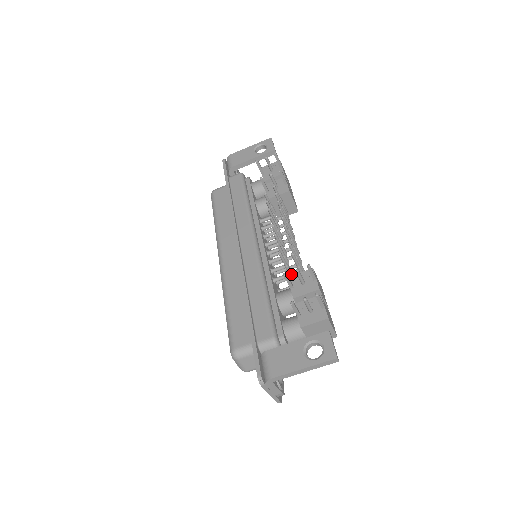
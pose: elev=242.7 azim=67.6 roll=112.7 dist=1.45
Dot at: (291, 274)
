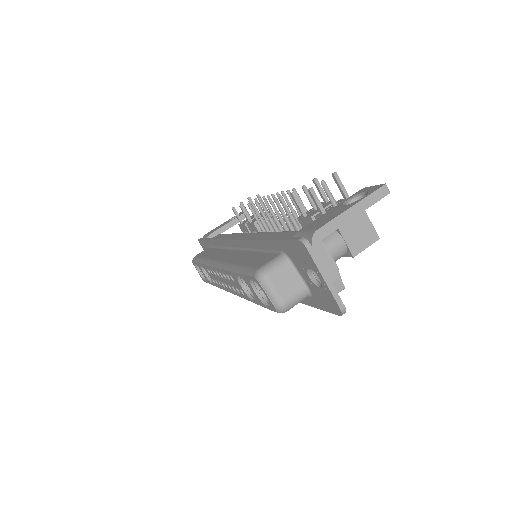
Dot at: occluded
